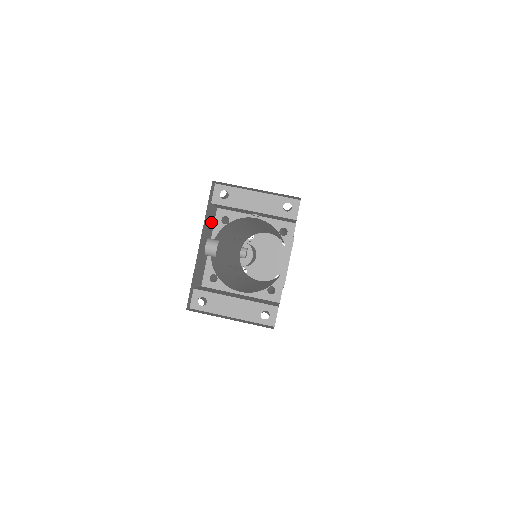
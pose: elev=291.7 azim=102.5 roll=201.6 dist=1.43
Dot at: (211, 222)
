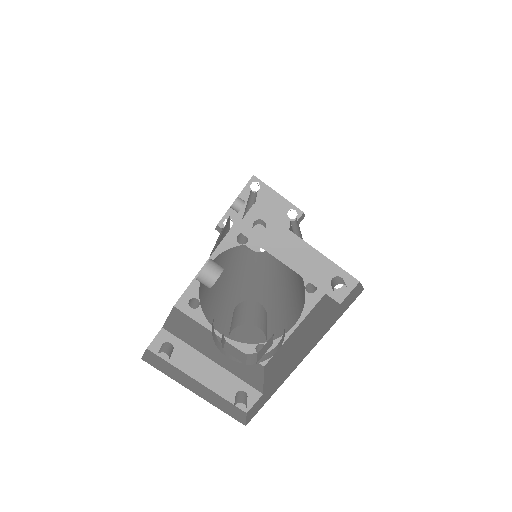
Dot at: occluded
